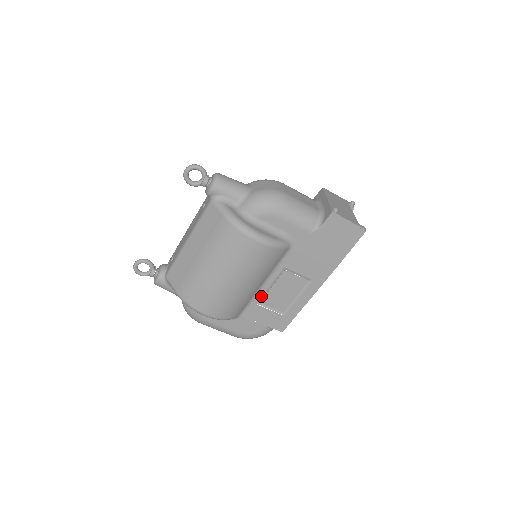
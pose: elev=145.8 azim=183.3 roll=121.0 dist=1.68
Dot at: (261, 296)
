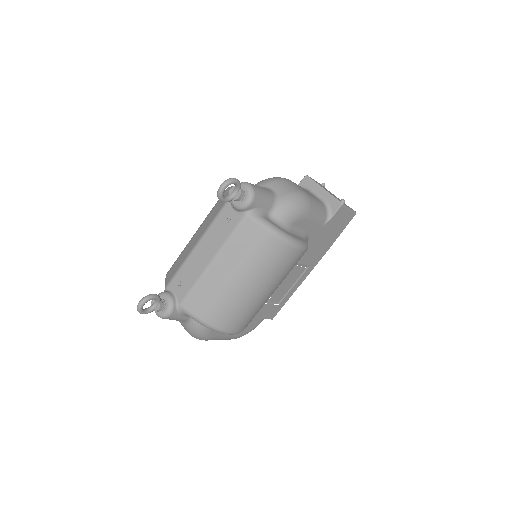
Dot at: occluded
